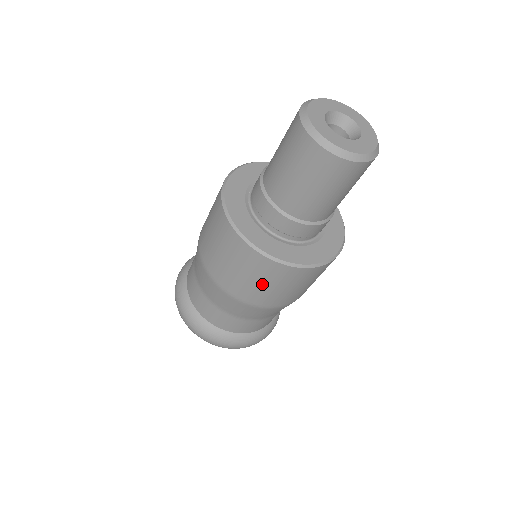
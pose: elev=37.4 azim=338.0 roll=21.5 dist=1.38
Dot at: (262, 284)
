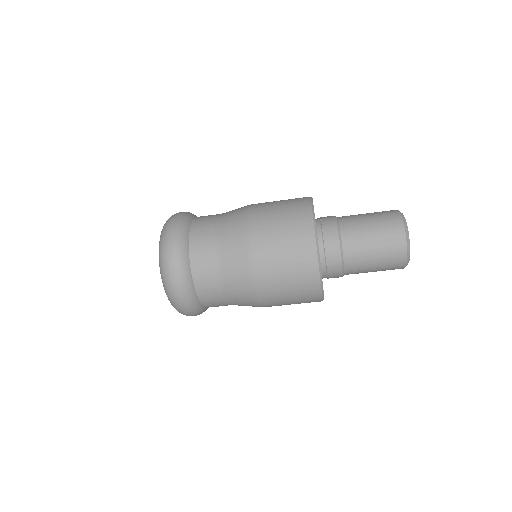
Dot at: (283, 246)
